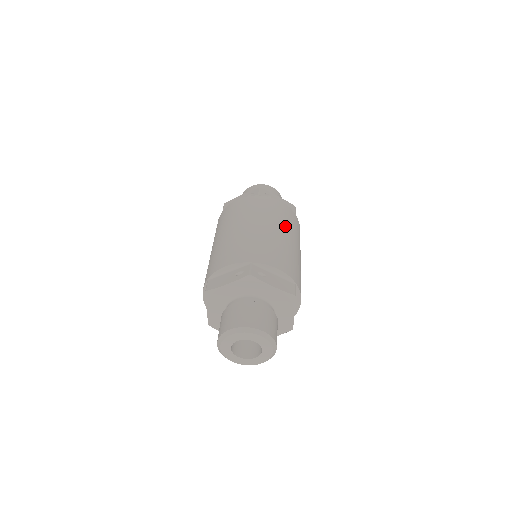
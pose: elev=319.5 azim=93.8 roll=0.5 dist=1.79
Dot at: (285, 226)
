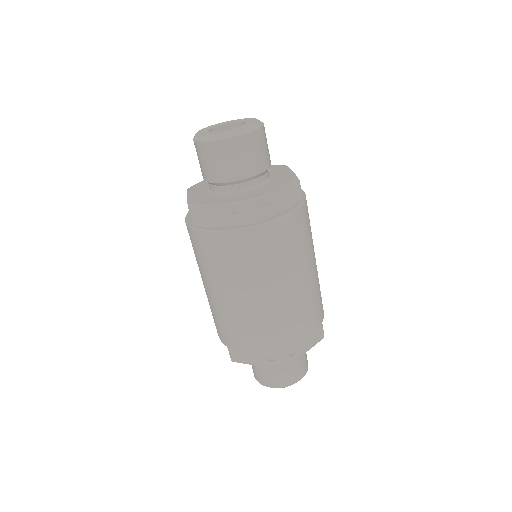
Dot at: (301, 261)
